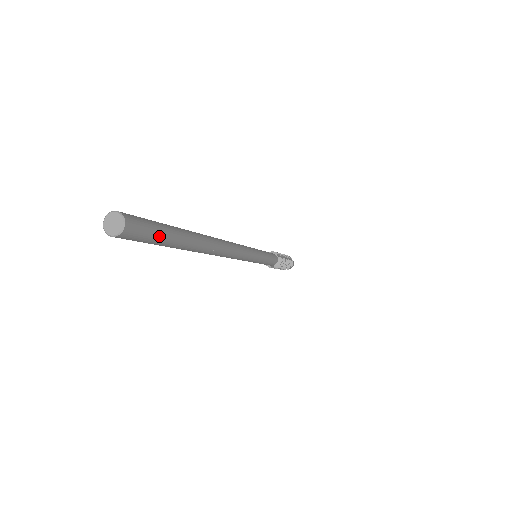
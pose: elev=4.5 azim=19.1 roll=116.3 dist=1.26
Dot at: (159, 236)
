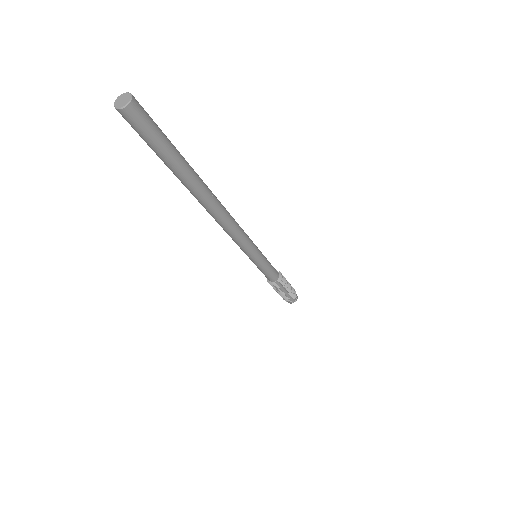
Dot at: (162, 134)
